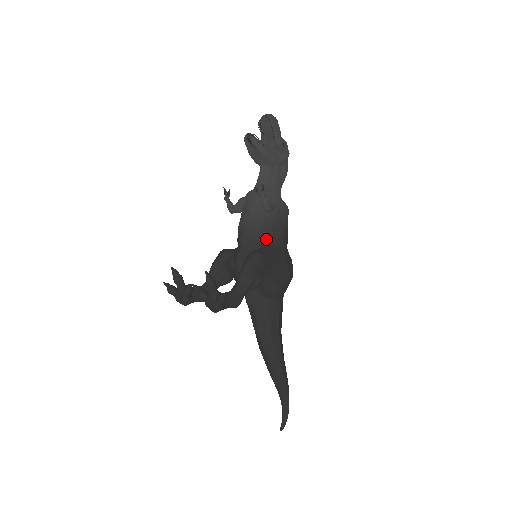
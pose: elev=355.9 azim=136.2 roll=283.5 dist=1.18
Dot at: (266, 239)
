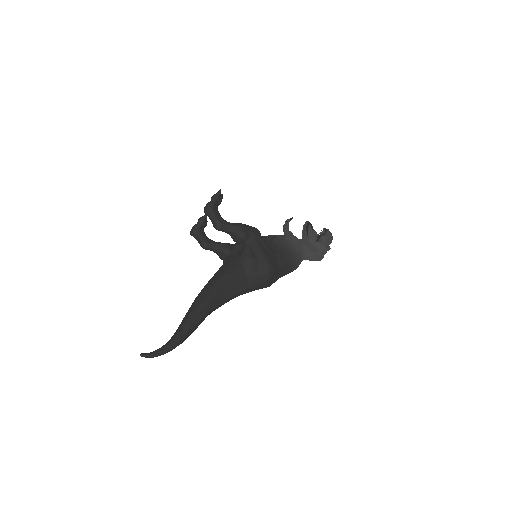
Dot at: (270, 243)
